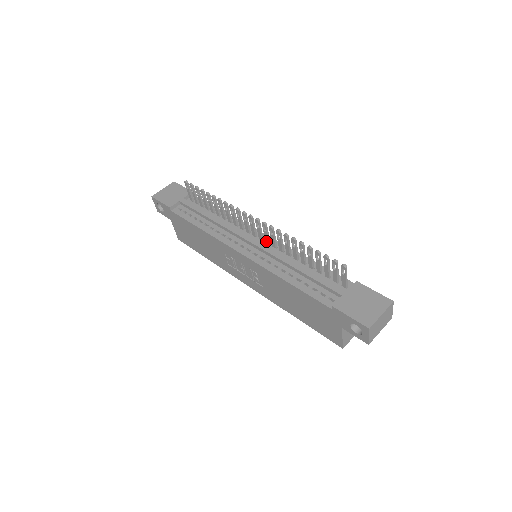
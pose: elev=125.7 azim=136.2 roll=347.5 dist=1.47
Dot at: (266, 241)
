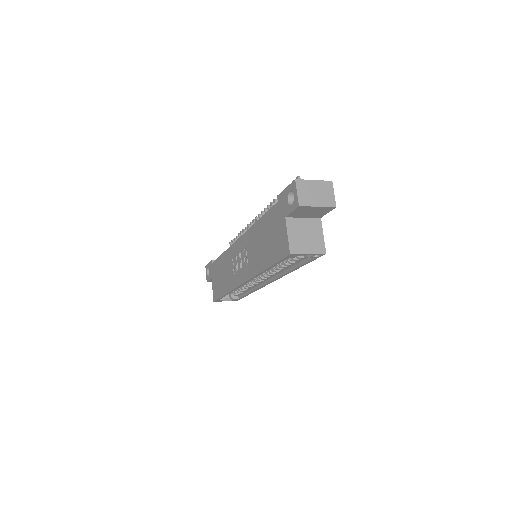
Dot at: occluded
